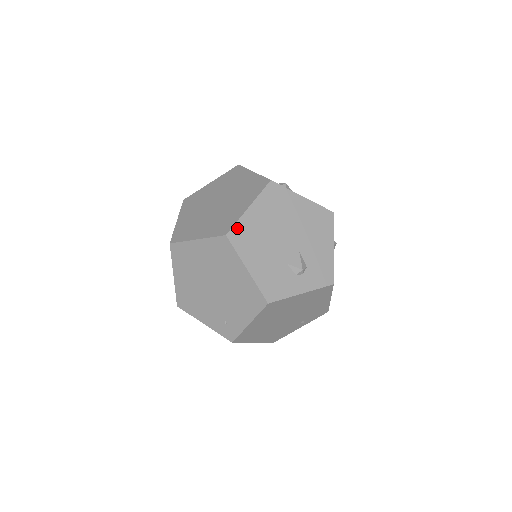
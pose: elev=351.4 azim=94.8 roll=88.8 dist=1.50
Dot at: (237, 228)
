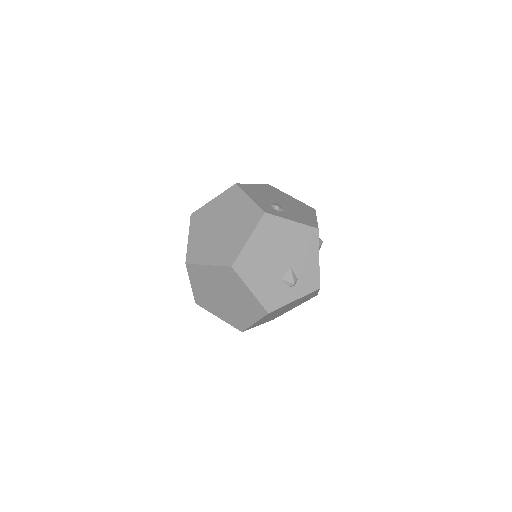
Dot at: (240, 259)
